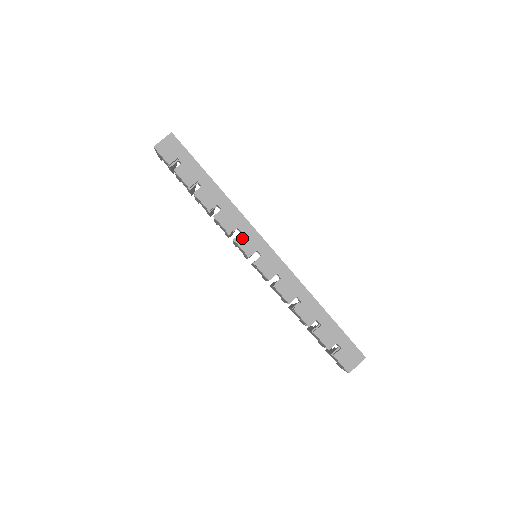
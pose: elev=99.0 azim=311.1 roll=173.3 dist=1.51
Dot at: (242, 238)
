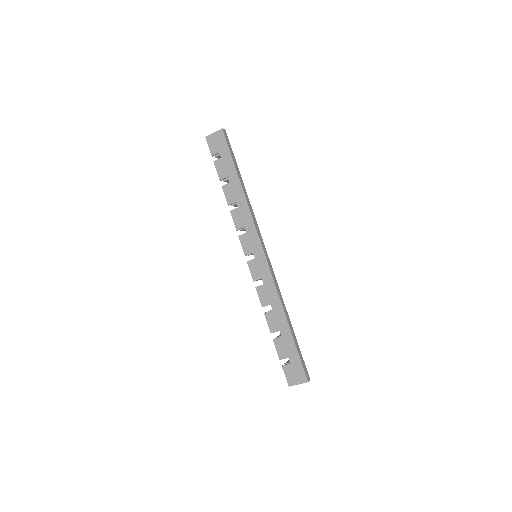
Dot at: (245, 237)
